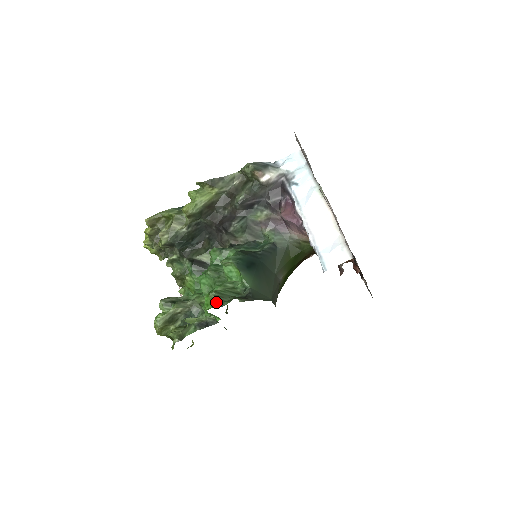
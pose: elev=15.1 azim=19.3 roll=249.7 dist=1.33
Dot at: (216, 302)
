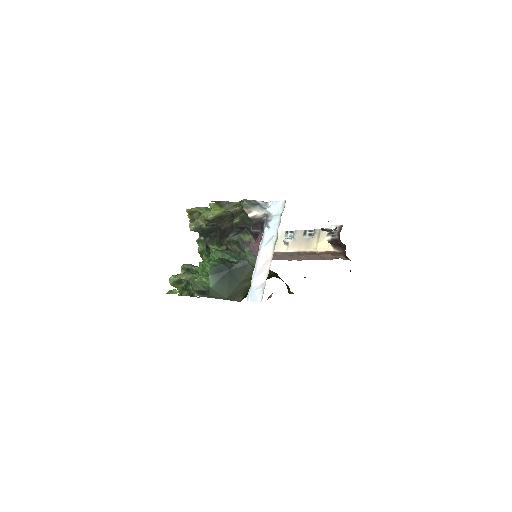
Dot at: (191, 287)
